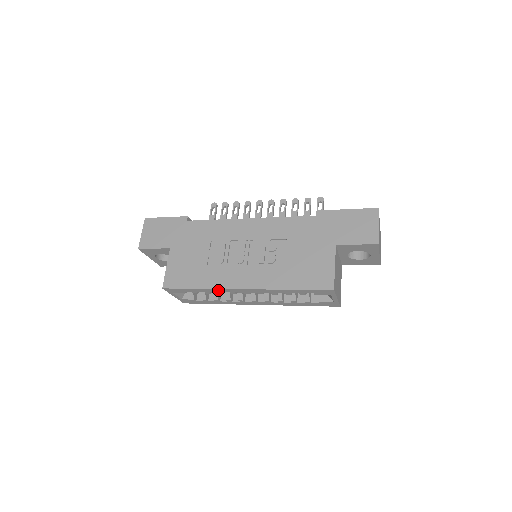
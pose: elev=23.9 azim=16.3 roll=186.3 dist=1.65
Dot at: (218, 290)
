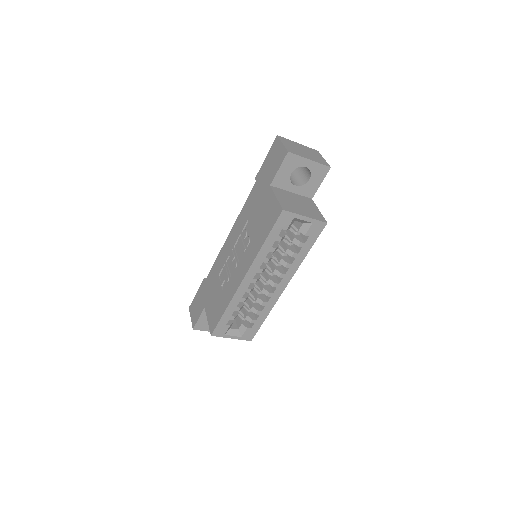
Dot at: (236, 298)
